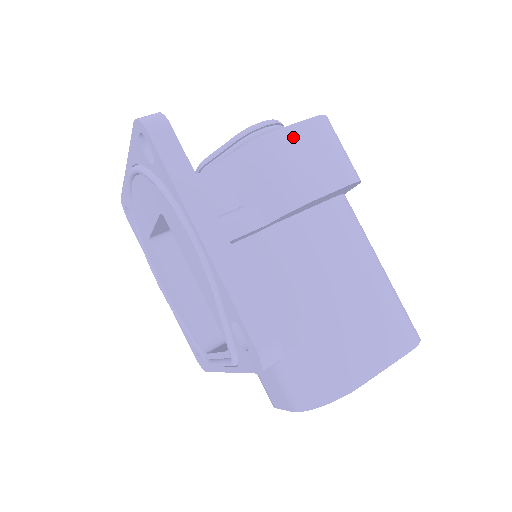
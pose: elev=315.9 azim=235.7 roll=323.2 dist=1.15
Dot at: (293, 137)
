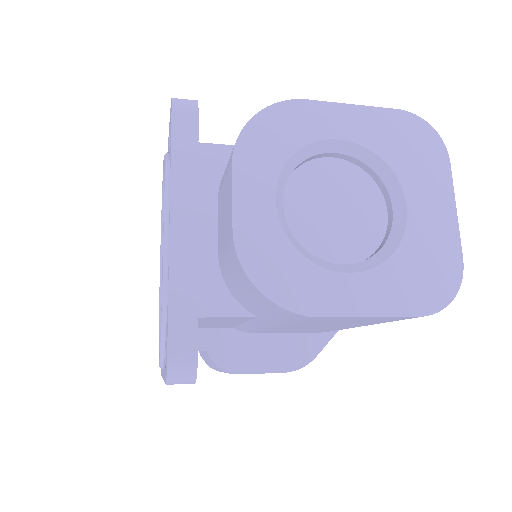
Dot at: occluded
